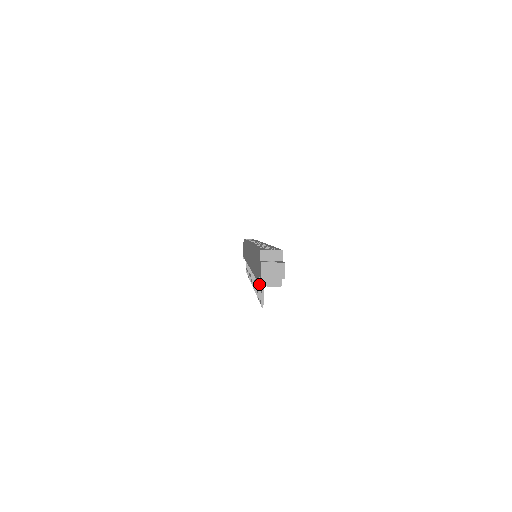
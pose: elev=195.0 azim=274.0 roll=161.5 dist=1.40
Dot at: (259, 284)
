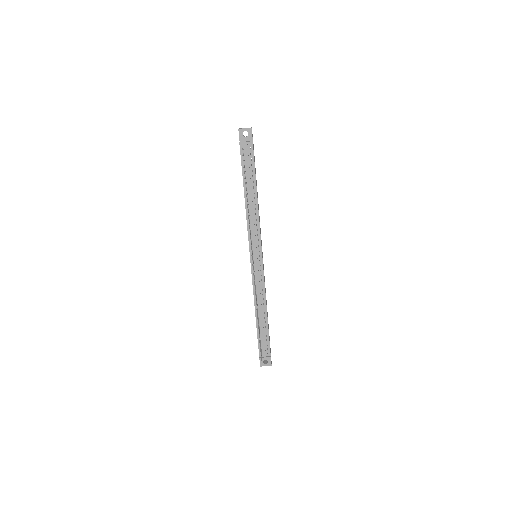
Dot at: (239, 142)
